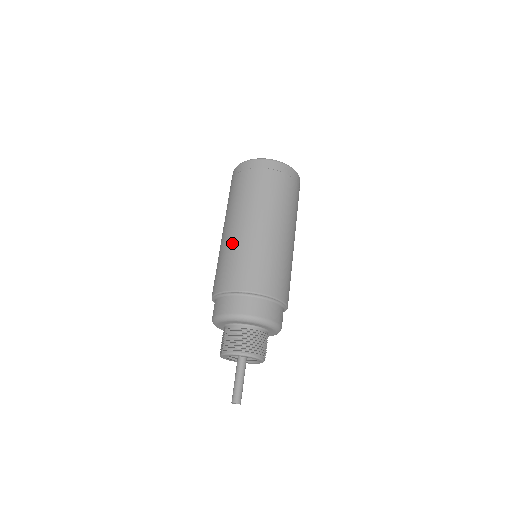
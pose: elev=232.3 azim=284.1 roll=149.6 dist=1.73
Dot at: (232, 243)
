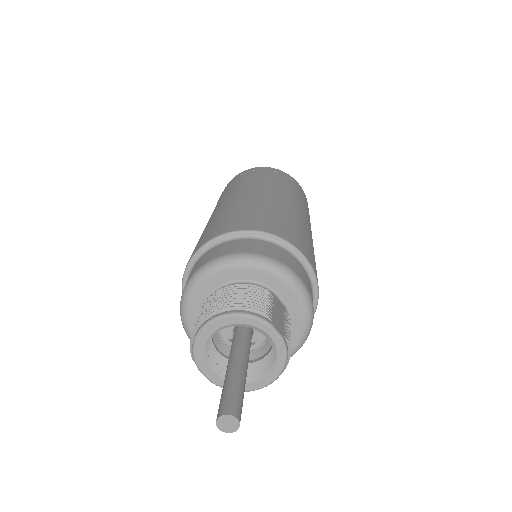
Dot at: occluded
